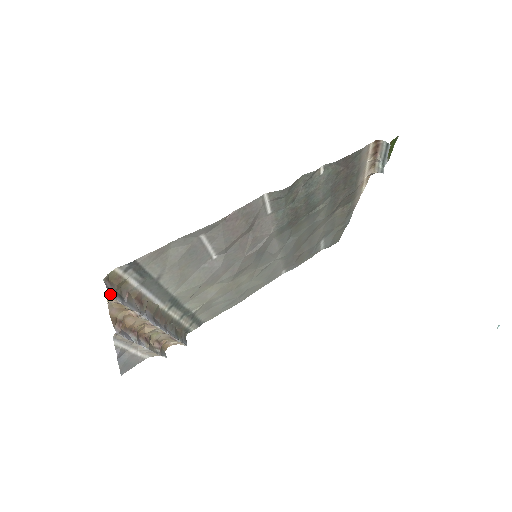
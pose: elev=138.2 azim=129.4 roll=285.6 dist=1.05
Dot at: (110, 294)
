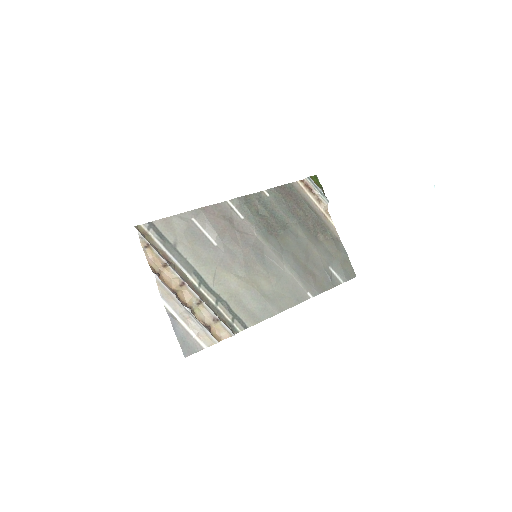
Dot at: (138, 231)
